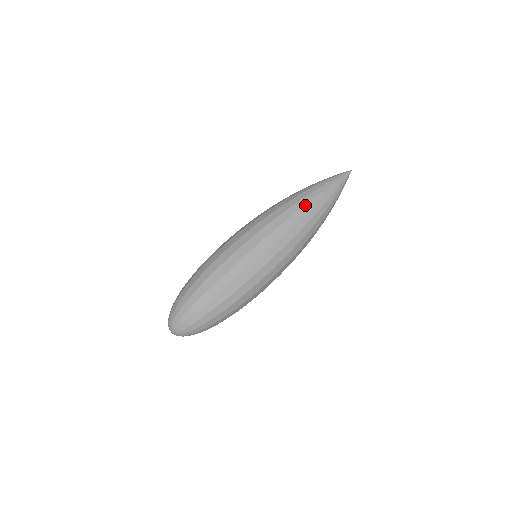
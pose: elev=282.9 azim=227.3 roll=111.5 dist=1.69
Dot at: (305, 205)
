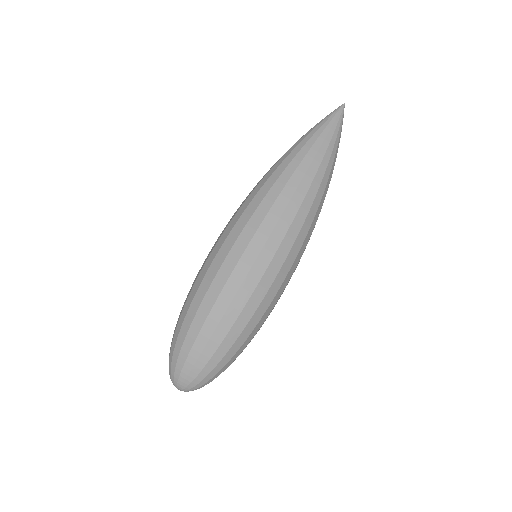
Dot at: (281, 163)
